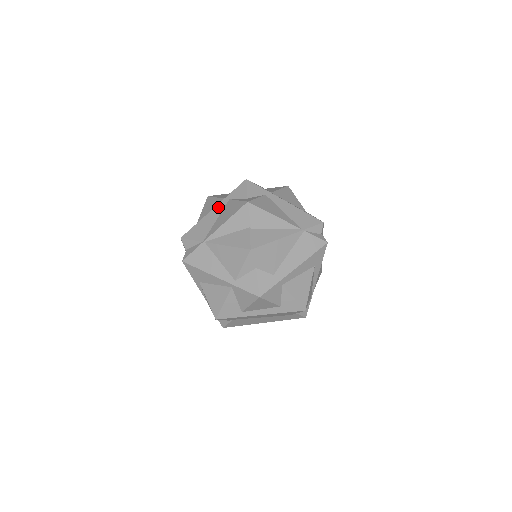
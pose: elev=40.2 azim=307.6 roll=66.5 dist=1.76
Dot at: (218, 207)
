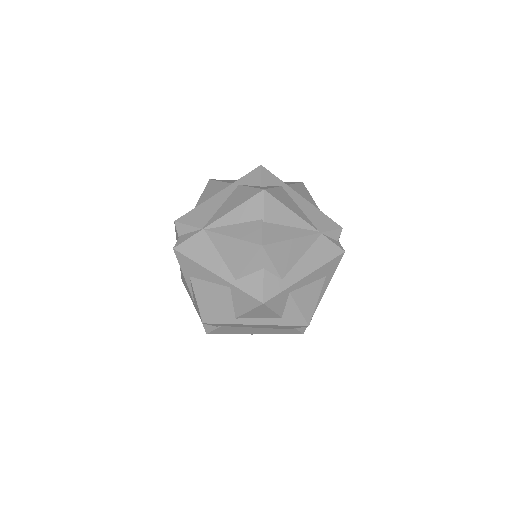
Dot at: (224, 192)
